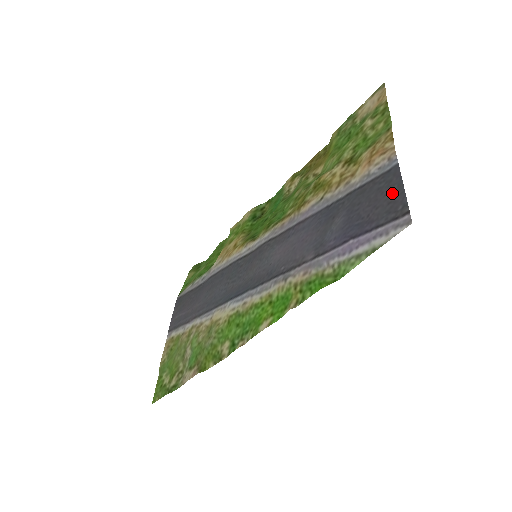
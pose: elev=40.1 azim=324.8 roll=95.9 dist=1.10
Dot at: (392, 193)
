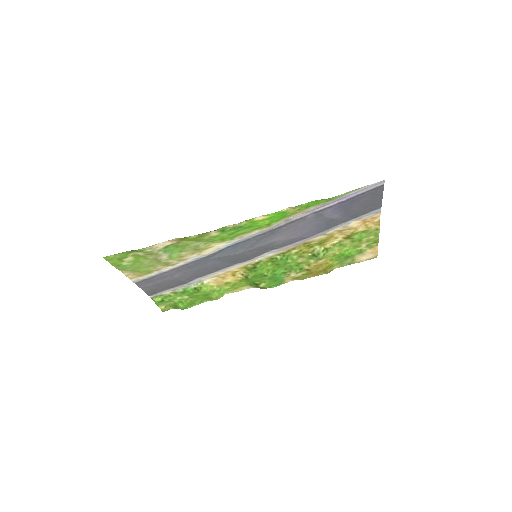
Dot at: (375, 199)
